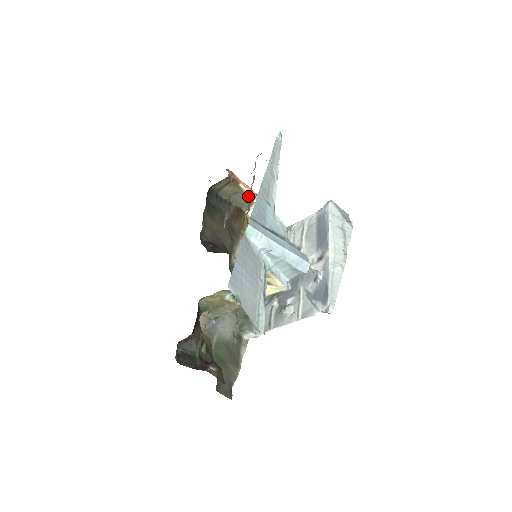
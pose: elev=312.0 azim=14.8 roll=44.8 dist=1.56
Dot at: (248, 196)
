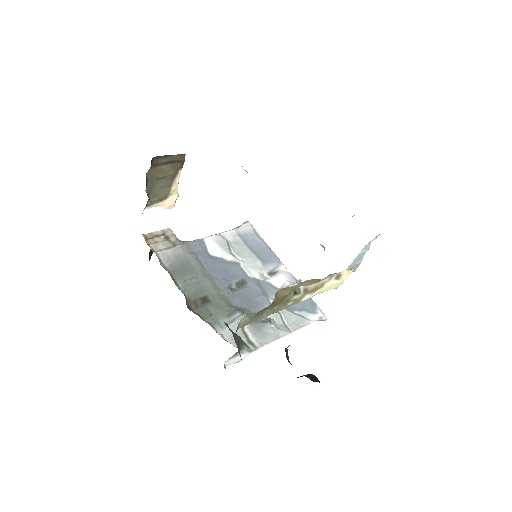
Dot at: (170, 188)
